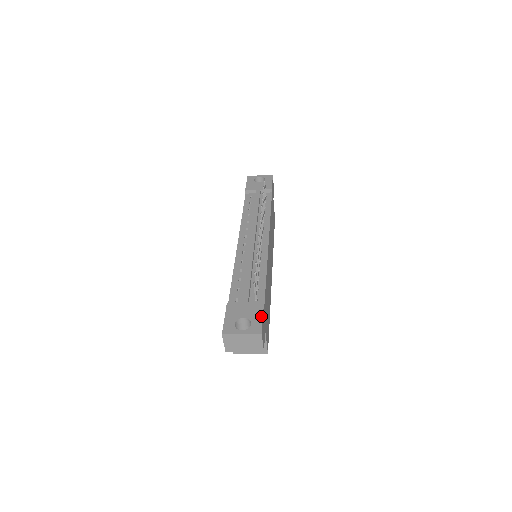
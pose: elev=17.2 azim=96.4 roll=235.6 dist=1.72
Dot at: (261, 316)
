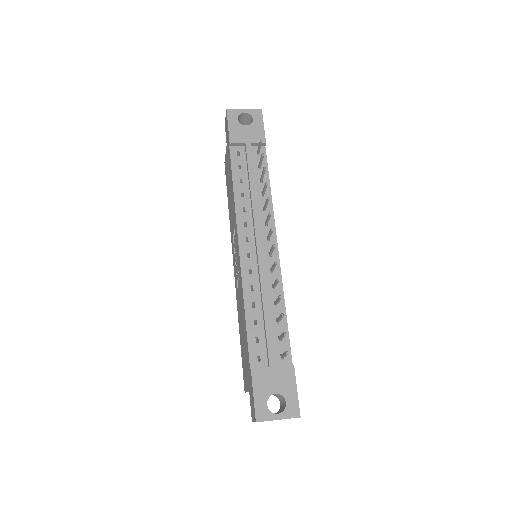
Dot at: (295, 390)
